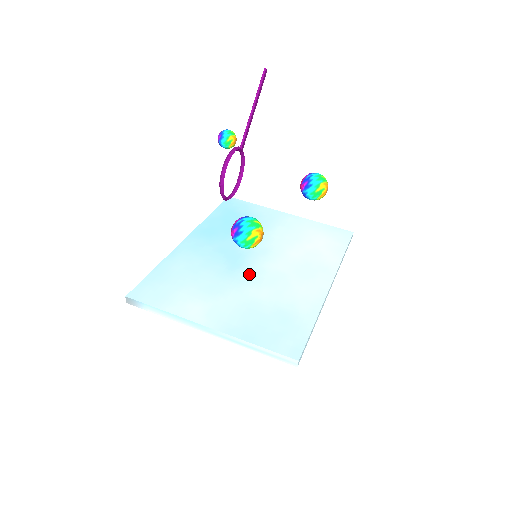
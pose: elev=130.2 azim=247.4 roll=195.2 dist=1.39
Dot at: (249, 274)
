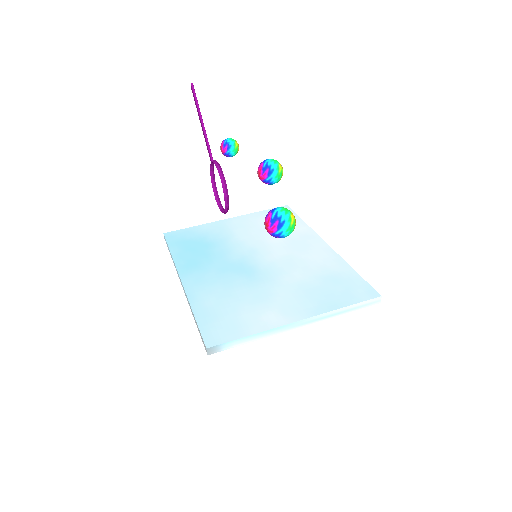
Dot at: (268, 271)
